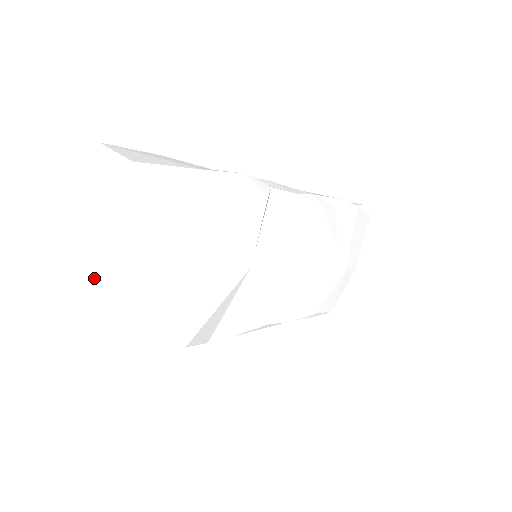
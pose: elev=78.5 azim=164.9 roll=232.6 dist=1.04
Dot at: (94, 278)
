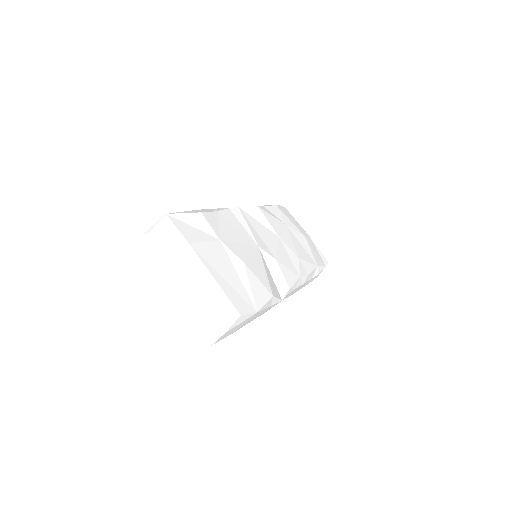
Dot at: (201, 274)
